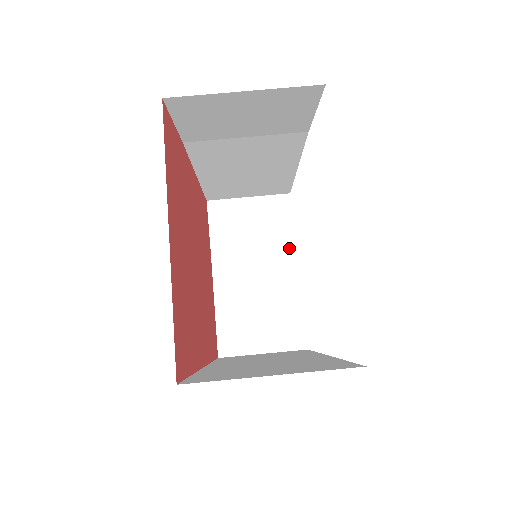
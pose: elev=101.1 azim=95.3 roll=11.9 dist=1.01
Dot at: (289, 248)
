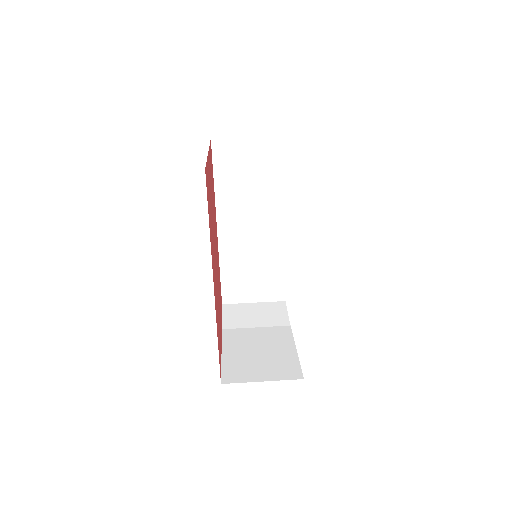
Dot at: (285, 327)
